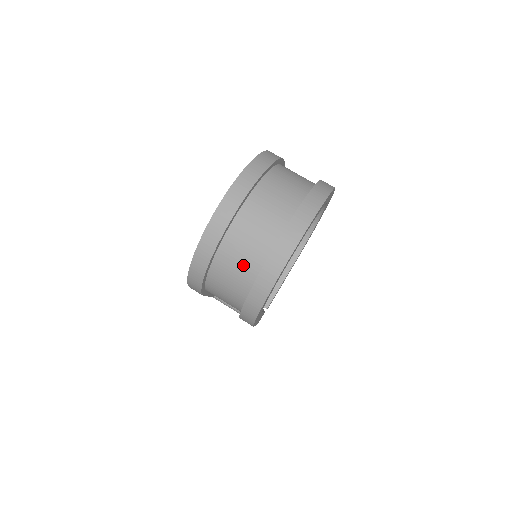
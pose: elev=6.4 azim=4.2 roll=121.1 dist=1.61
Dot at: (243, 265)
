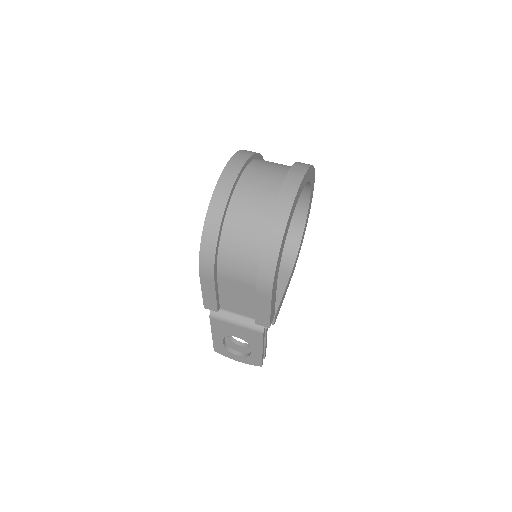
Dot at: (256, 210)
